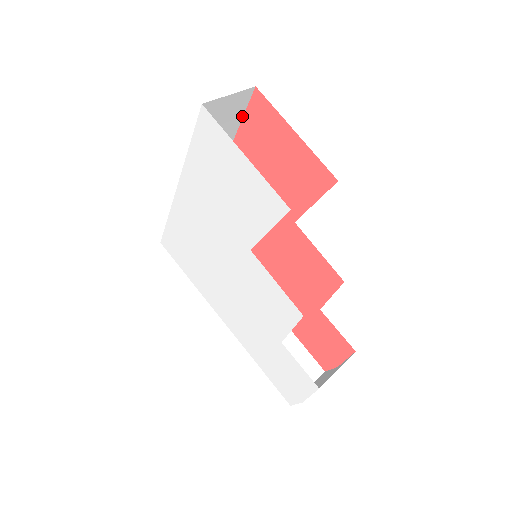
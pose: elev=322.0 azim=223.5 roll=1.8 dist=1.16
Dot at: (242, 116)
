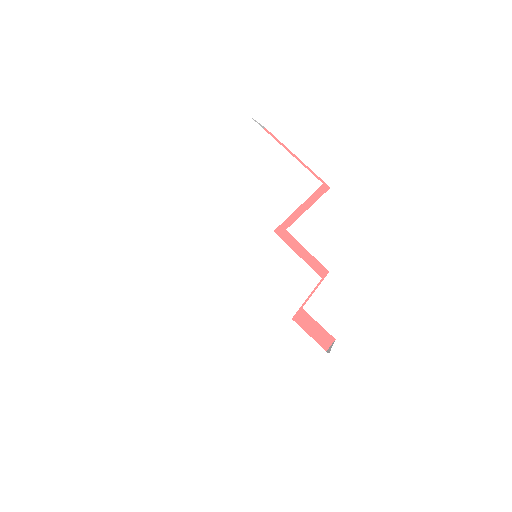
Dot at: occluded
